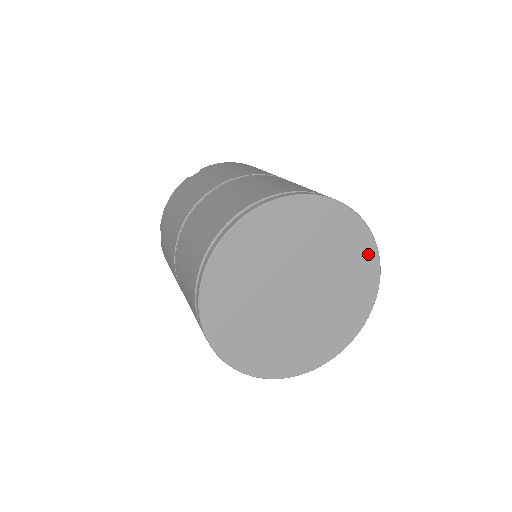
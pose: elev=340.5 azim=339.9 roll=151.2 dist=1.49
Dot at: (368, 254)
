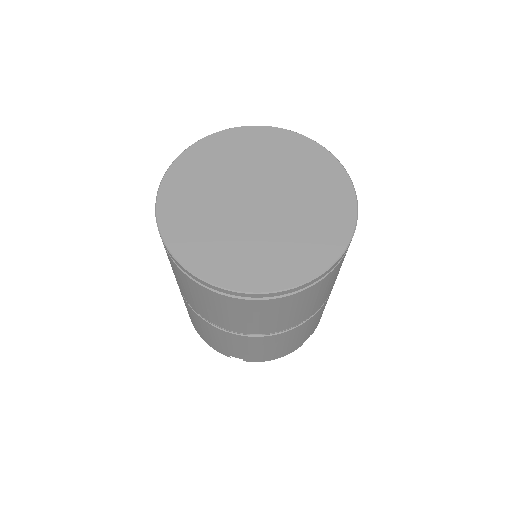
Dot at: (341, 229)
